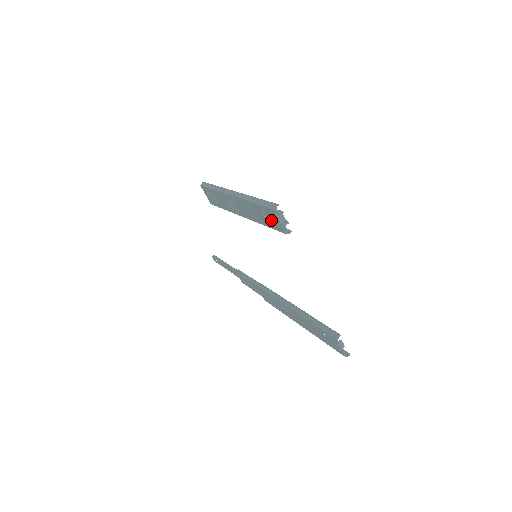
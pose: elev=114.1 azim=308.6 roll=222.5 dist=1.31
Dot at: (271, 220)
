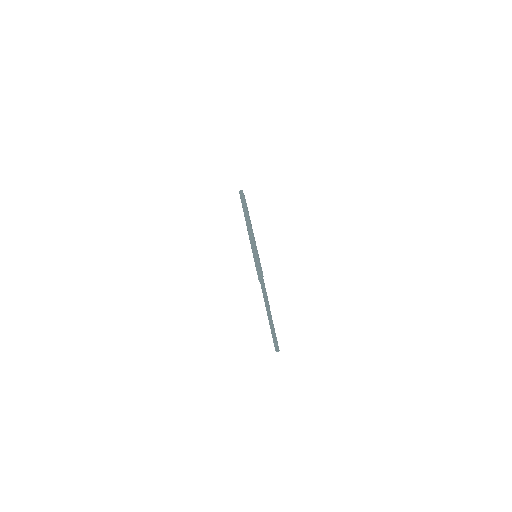
Dot at: occluded
